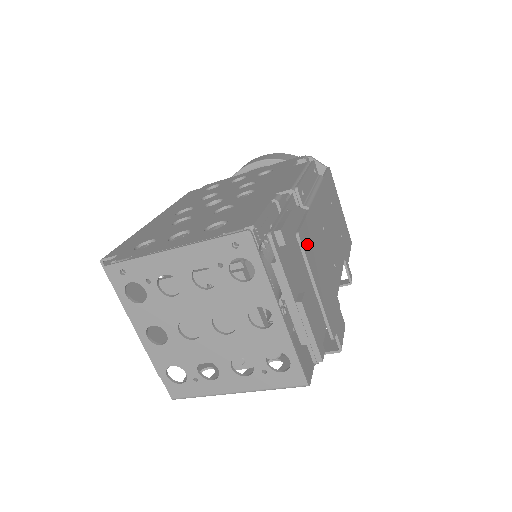
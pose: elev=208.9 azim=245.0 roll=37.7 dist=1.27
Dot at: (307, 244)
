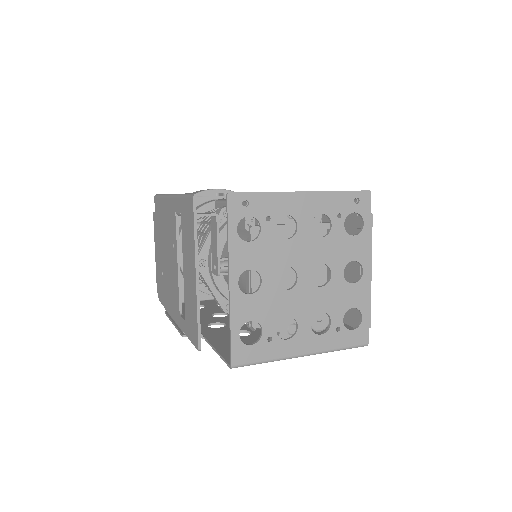
Dot at: occluded
